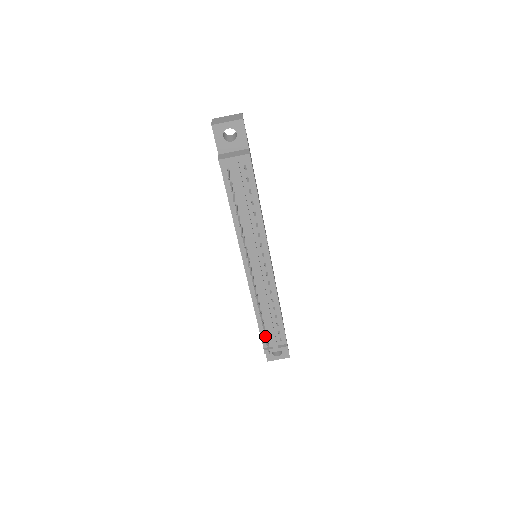
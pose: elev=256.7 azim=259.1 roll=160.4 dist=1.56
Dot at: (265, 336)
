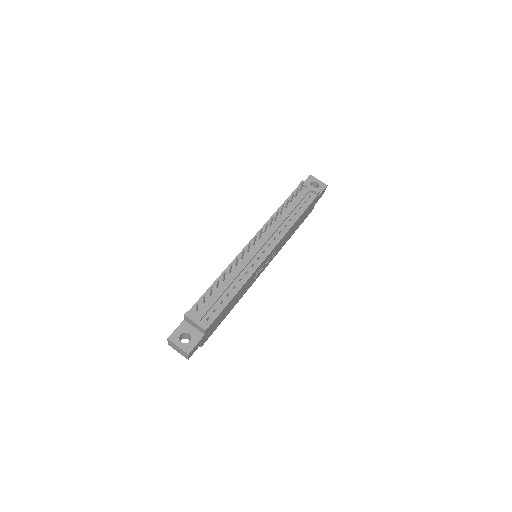
Dot at: (212, 287)
